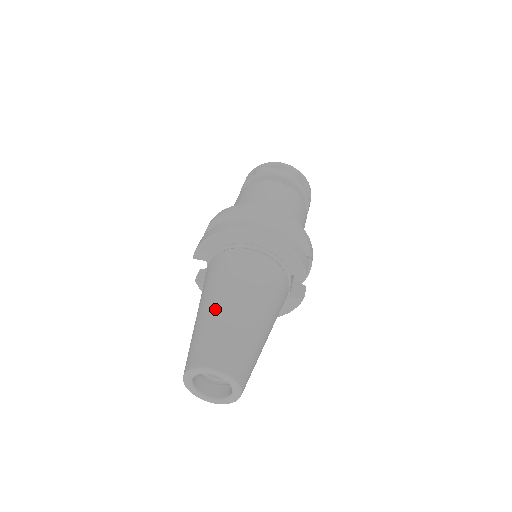
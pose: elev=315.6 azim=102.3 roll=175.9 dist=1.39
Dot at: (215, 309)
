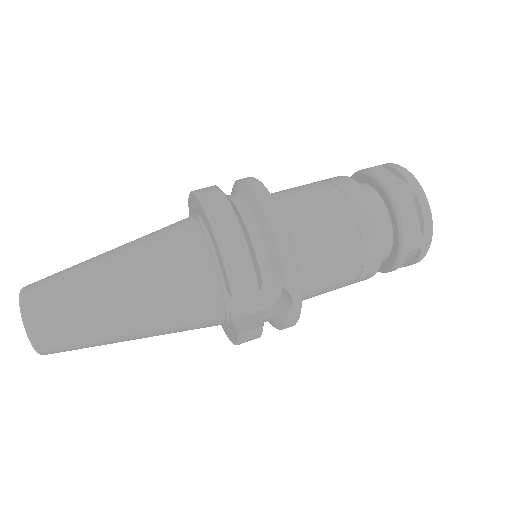
Dot at: (99, 255)
